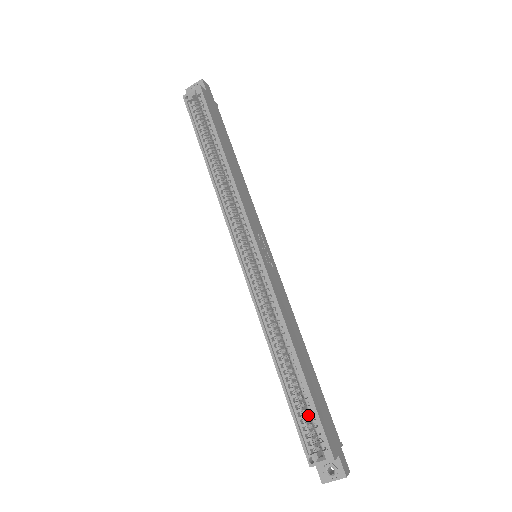
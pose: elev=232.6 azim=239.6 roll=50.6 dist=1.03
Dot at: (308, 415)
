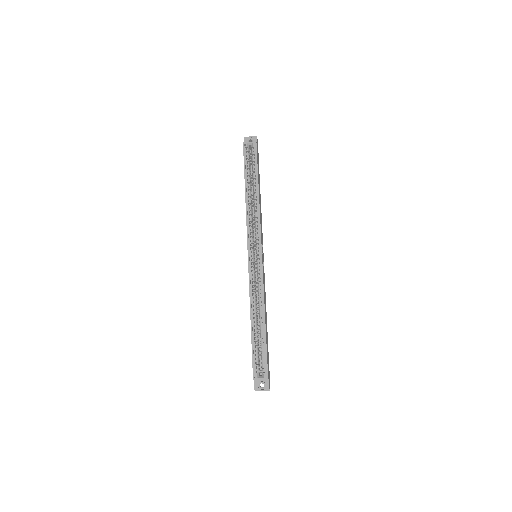
Dot at: (259, 353)
